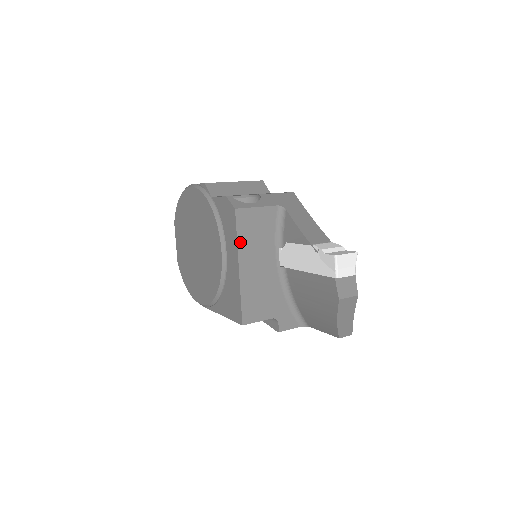
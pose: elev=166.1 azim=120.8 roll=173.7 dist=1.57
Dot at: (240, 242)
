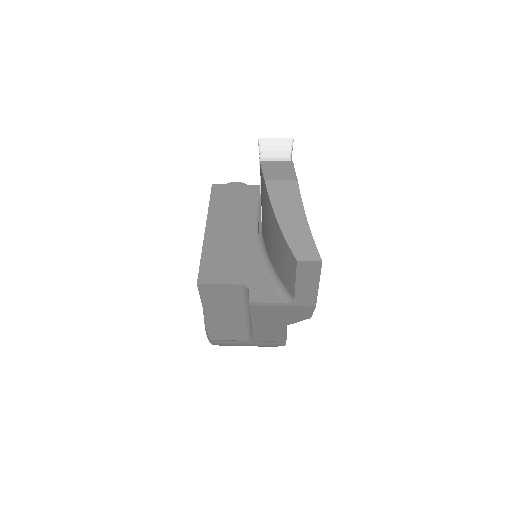
Dot at: (212, 209)
